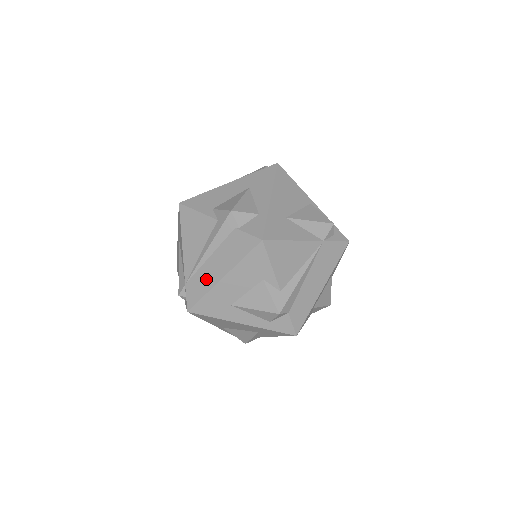
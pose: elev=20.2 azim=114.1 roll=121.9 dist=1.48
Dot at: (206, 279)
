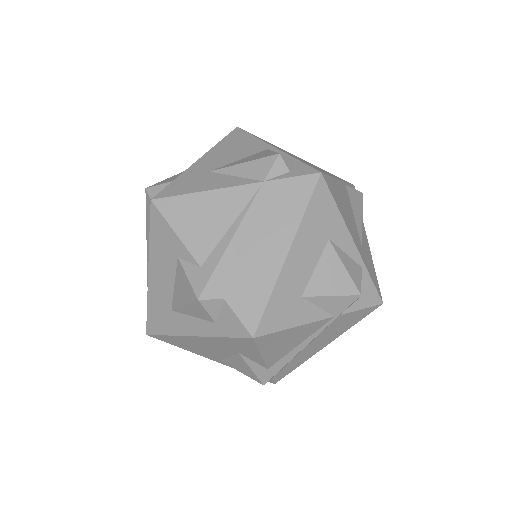
Dot at: occluded
